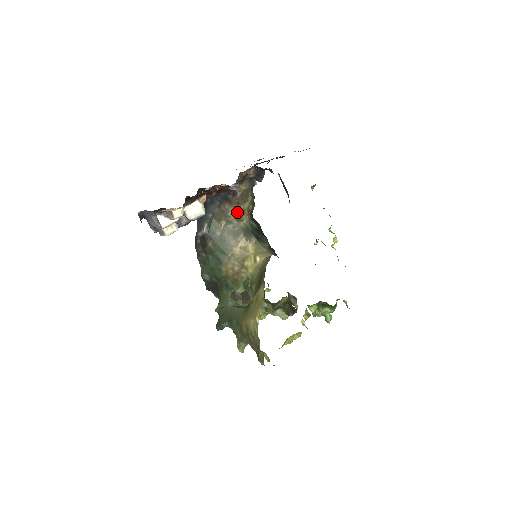
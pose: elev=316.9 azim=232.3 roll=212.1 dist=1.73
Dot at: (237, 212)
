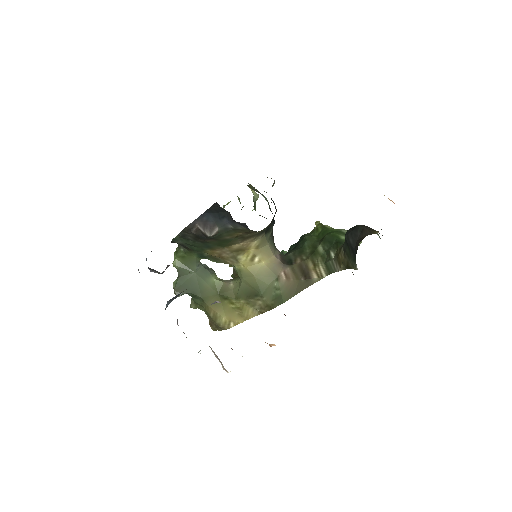
Dot at: occluded
